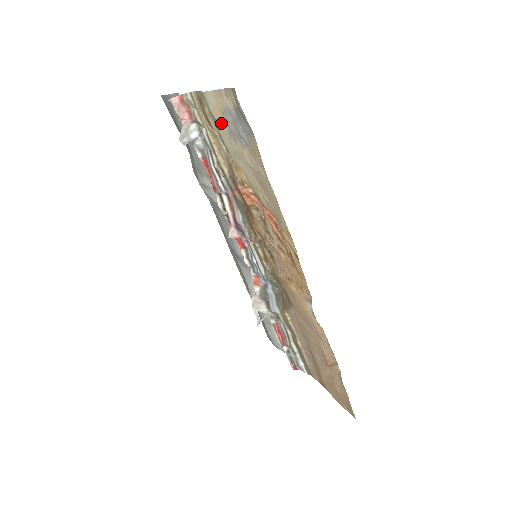
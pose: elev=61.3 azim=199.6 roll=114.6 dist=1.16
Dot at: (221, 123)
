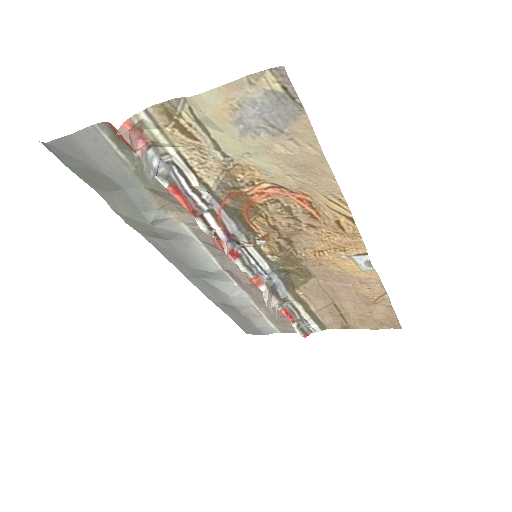
Dot at: (225, 124)
